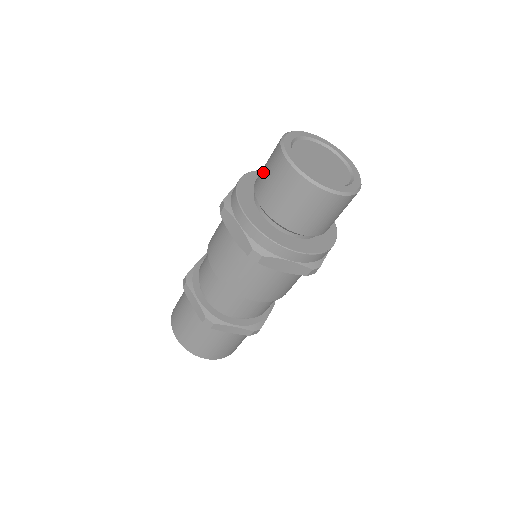
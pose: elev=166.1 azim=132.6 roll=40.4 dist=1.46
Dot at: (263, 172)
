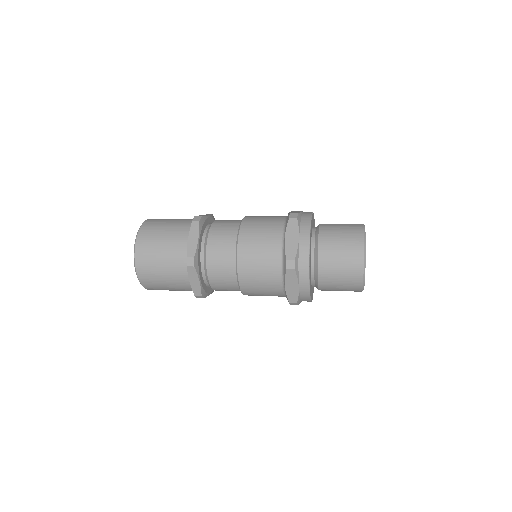
Dot at: (335, 260)
